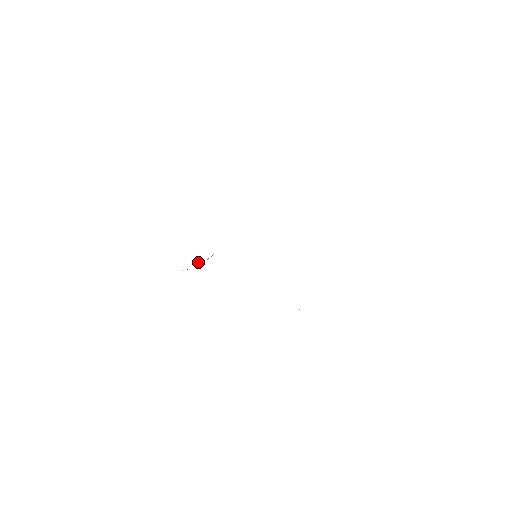
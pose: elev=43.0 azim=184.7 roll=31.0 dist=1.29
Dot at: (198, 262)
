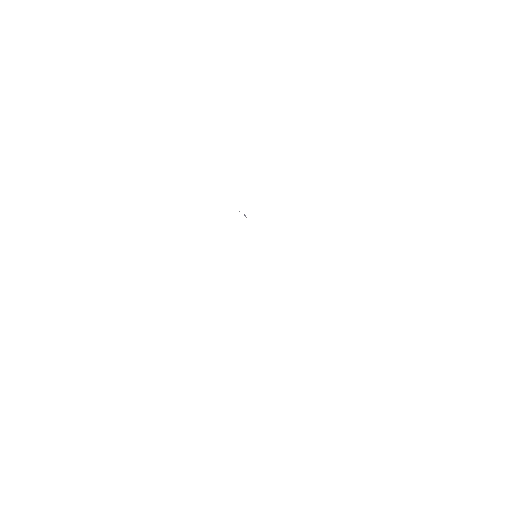
Dot at: occluded
